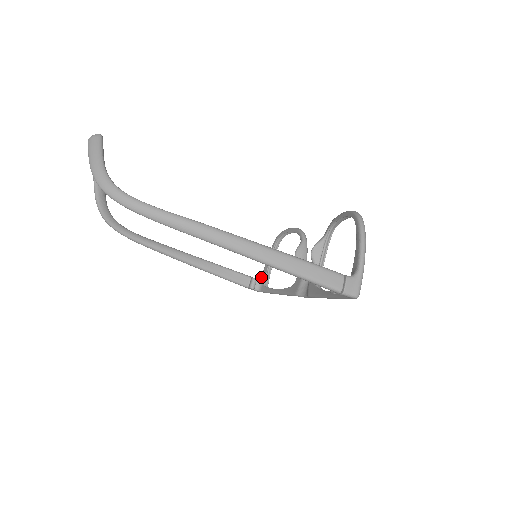
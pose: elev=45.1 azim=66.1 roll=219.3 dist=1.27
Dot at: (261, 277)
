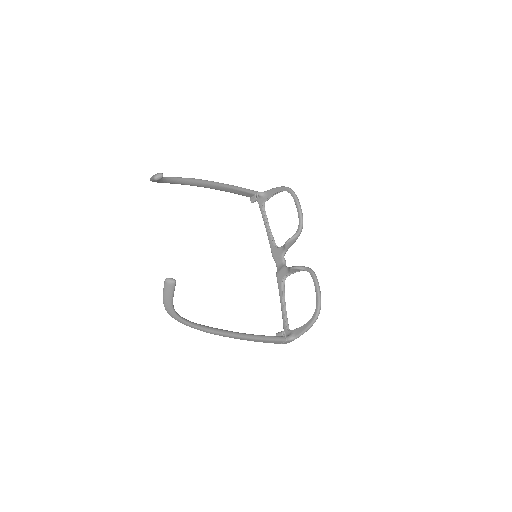
Dot at: (263, 195)
